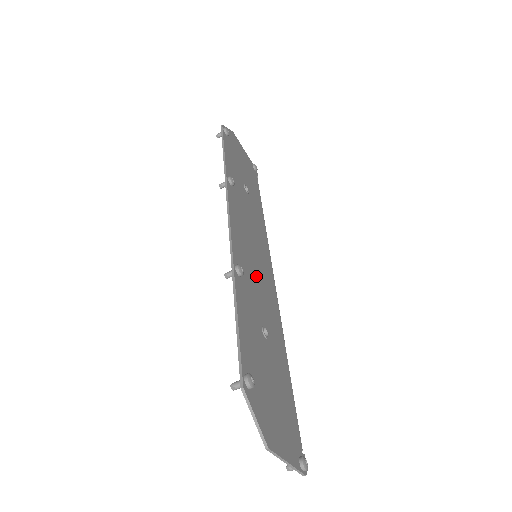
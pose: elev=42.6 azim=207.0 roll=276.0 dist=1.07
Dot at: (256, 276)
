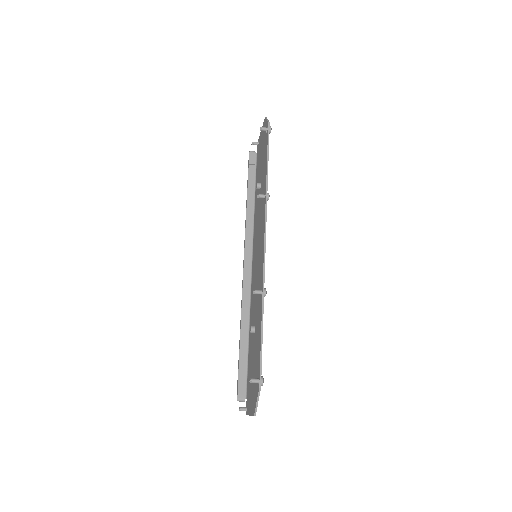
Dot at: occluded
